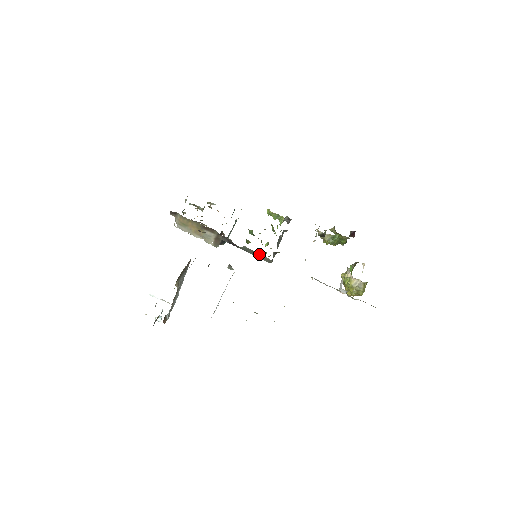
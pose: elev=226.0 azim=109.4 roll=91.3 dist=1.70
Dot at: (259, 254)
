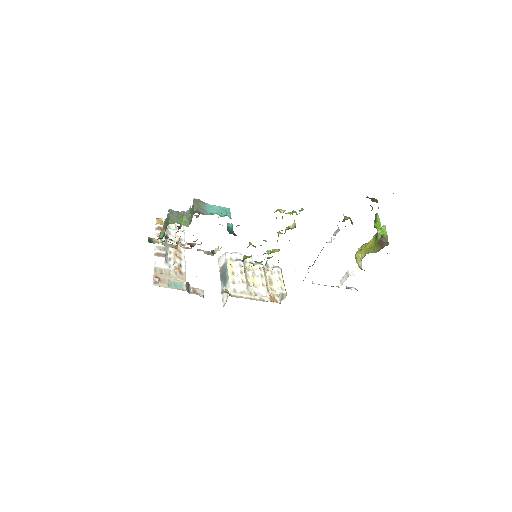
Dot at: occluded
